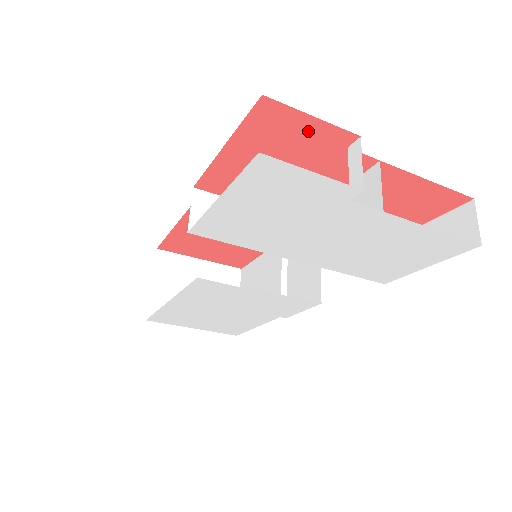
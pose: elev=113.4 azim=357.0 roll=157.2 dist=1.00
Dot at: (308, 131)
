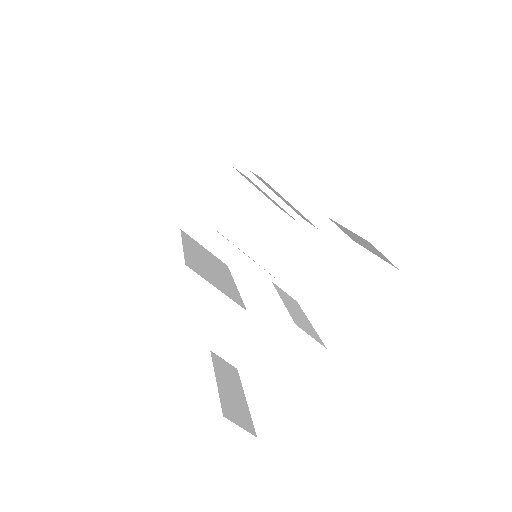
Dot at: occluded
